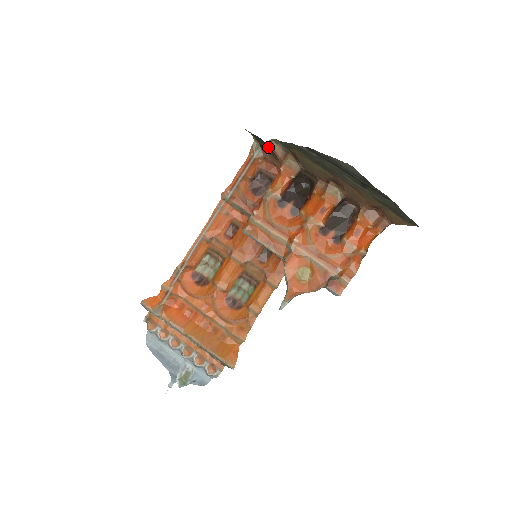
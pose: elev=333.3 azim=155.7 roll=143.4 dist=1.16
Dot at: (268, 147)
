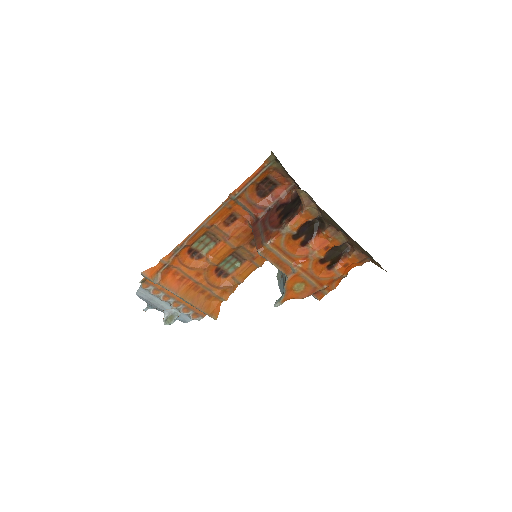
Dot at: (295, 189)
